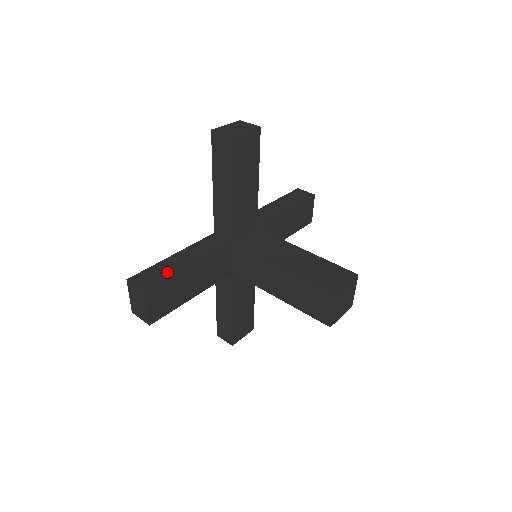
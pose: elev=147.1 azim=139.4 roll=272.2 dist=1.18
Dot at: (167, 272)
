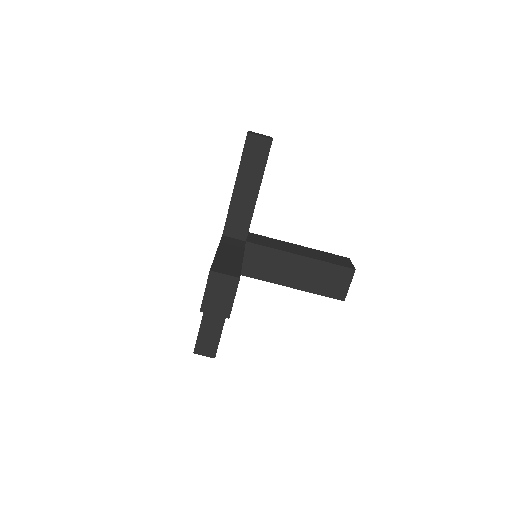
Dot at: (233, 263)
